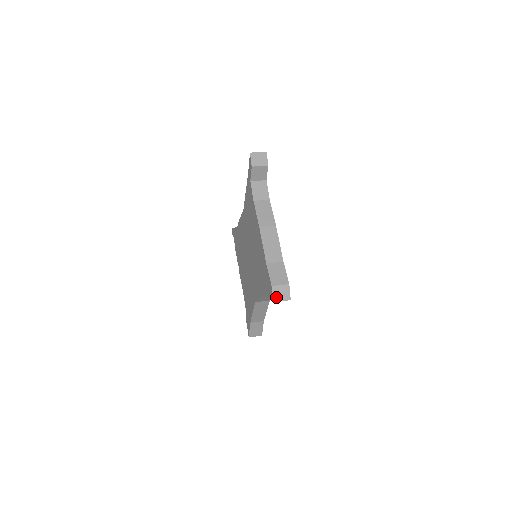
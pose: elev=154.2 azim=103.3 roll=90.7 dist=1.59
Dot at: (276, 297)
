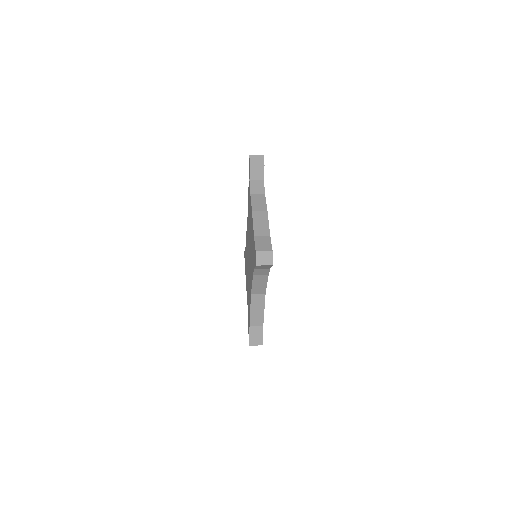
Dot at: (259, 261)
